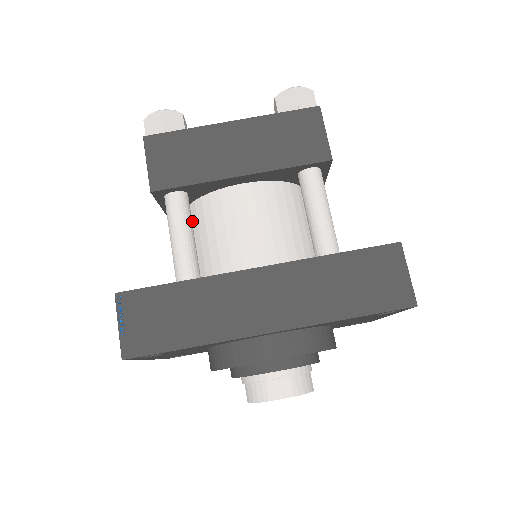
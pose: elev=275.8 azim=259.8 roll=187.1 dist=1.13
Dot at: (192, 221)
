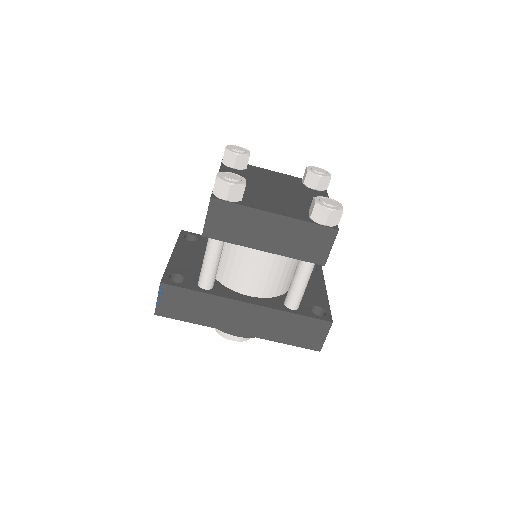
Dot at: occluded
